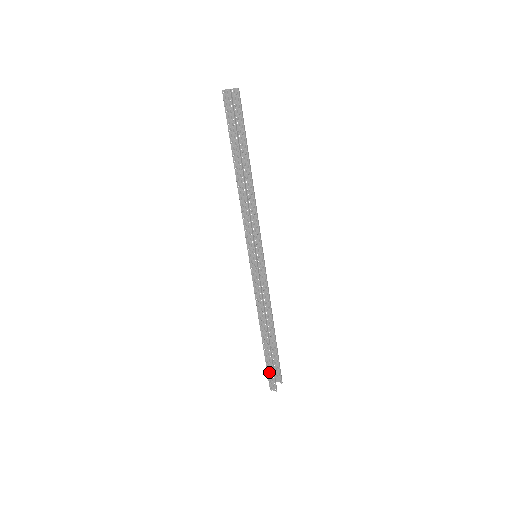
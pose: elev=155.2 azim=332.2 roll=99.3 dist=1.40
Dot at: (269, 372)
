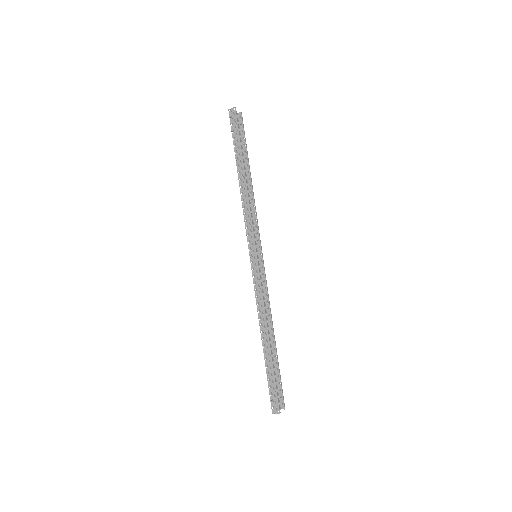
Dot at: (271, 389)
